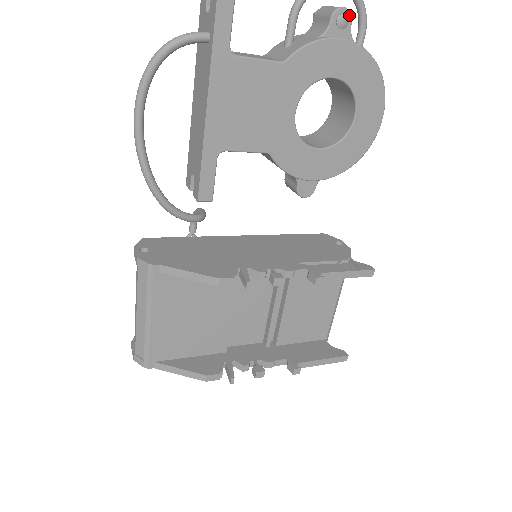
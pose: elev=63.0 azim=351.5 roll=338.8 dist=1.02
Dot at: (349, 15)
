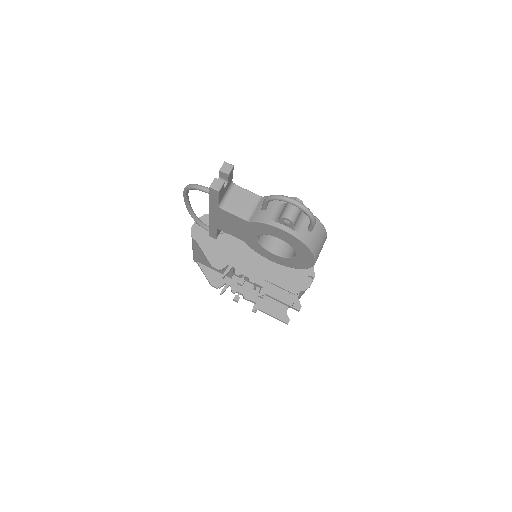
Dot at: (292, 222)
